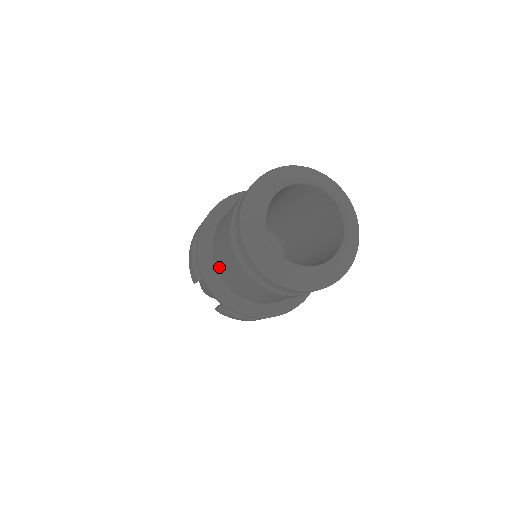
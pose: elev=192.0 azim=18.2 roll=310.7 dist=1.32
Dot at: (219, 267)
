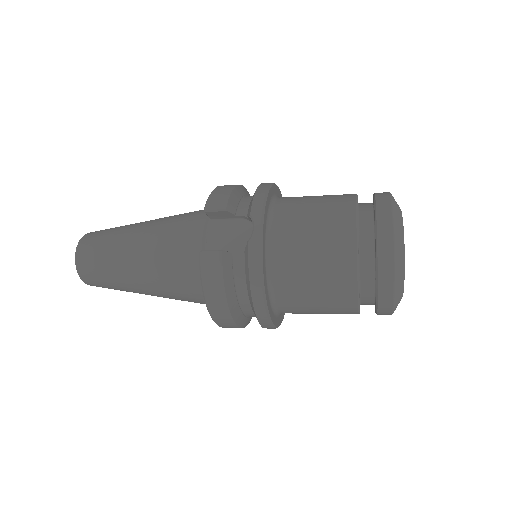
Dot at: (286, 217)
